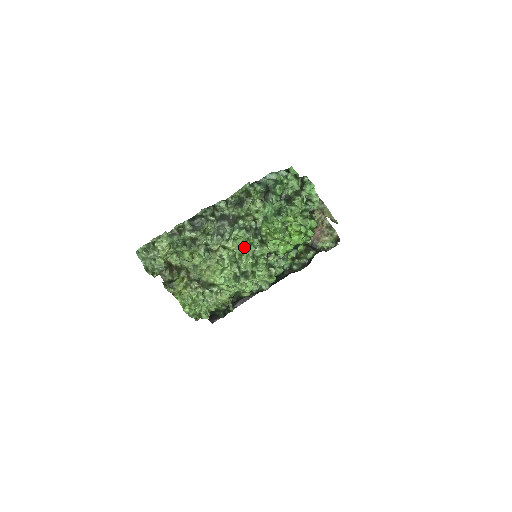
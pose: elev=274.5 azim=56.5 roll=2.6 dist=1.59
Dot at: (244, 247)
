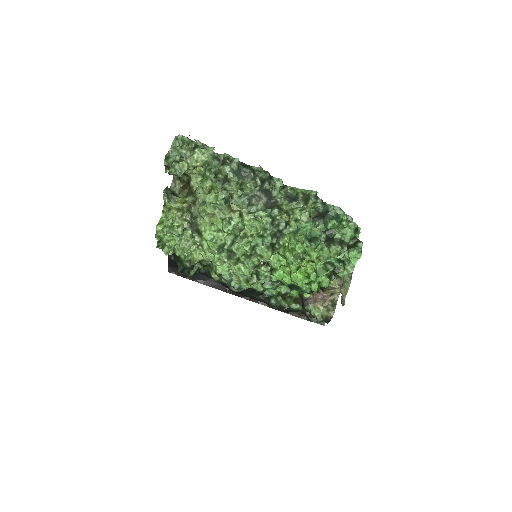
Dot at: (255, 233)
